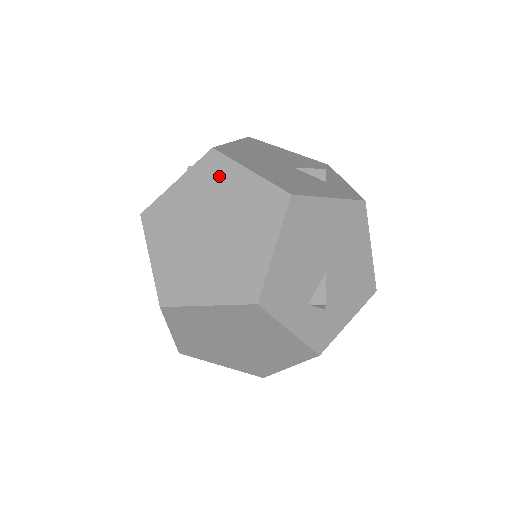
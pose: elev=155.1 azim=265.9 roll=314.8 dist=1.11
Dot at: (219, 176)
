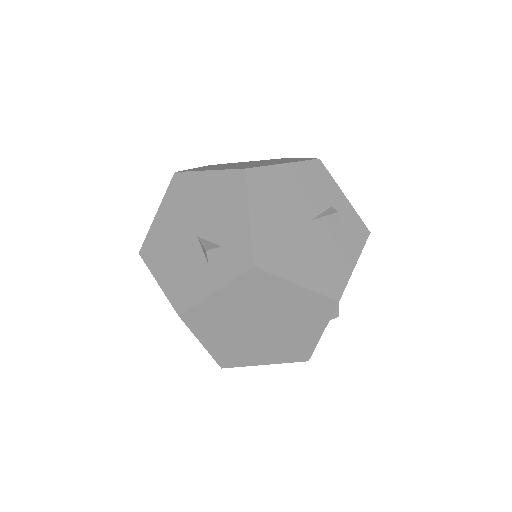
Dot at: (265, 289)
